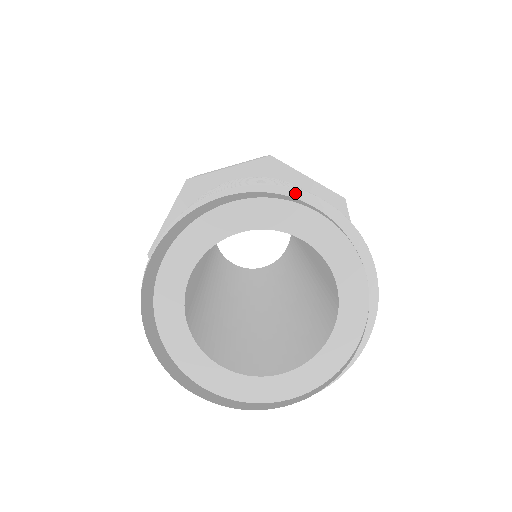
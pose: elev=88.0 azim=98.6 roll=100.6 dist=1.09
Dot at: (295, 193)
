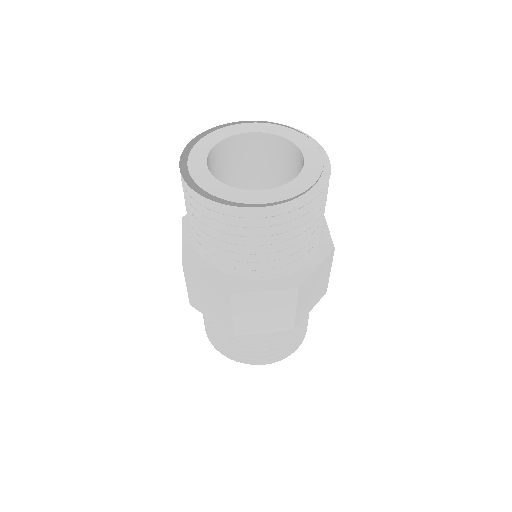
Dot at: (283, 125)
